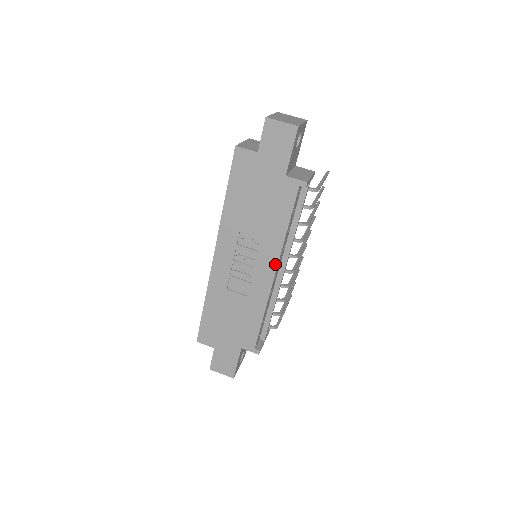
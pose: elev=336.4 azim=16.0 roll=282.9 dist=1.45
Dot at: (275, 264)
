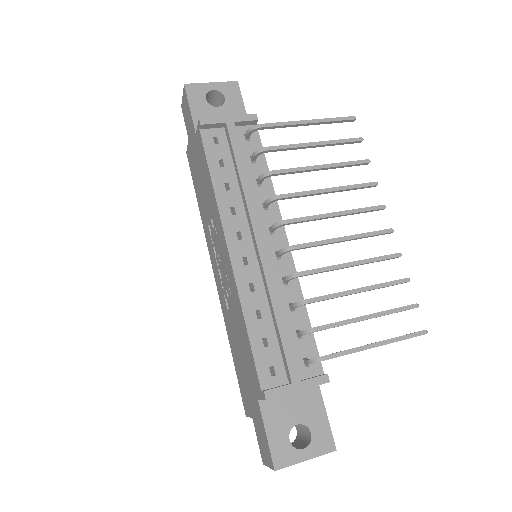
Dot at: (224, 236)
